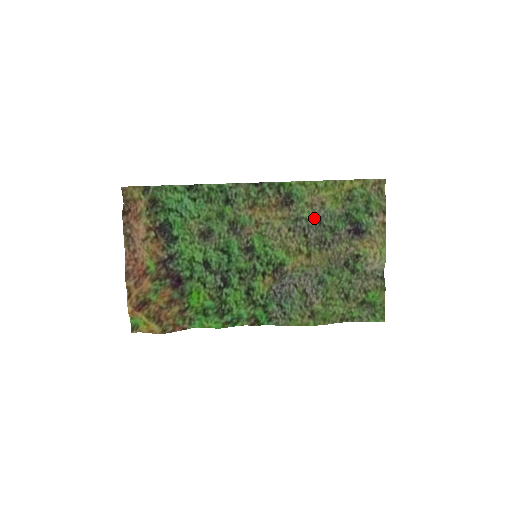
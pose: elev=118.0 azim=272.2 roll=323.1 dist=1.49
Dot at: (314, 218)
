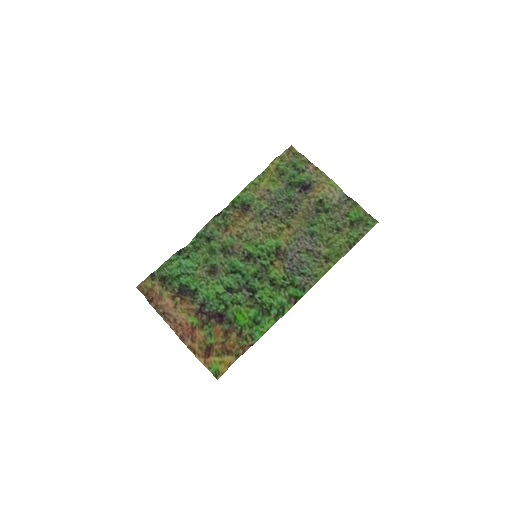
Dot at: (271, 203)
